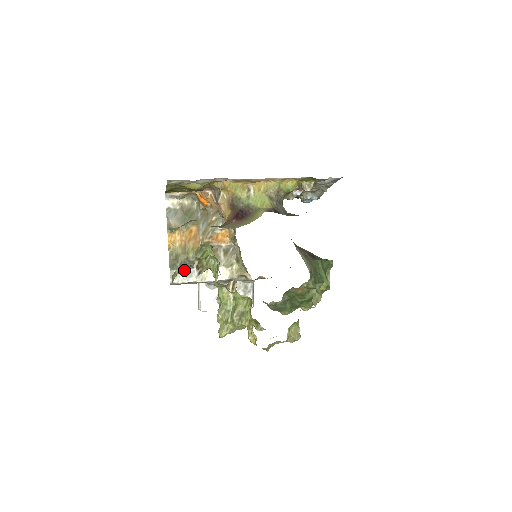
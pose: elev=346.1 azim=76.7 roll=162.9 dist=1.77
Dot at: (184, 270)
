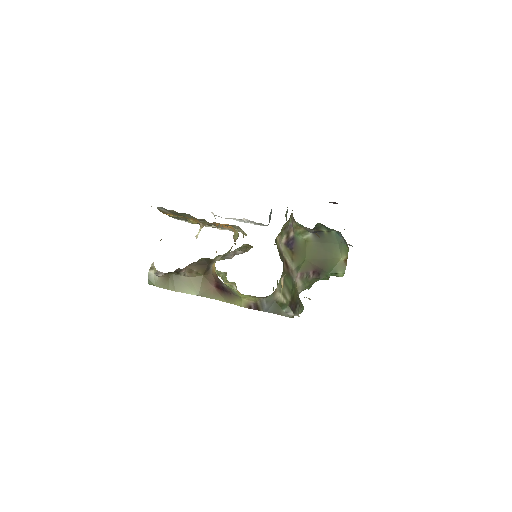
Dot at: occluded
